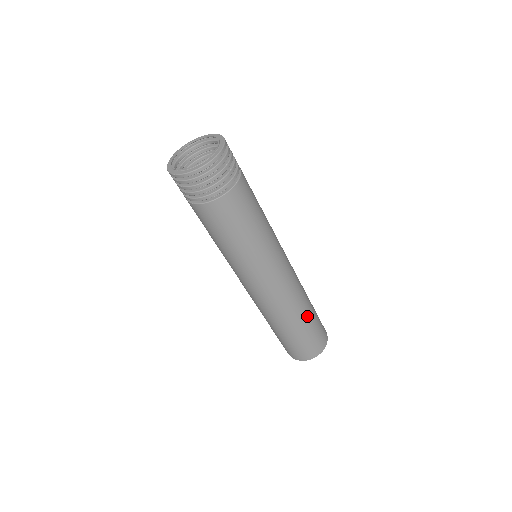
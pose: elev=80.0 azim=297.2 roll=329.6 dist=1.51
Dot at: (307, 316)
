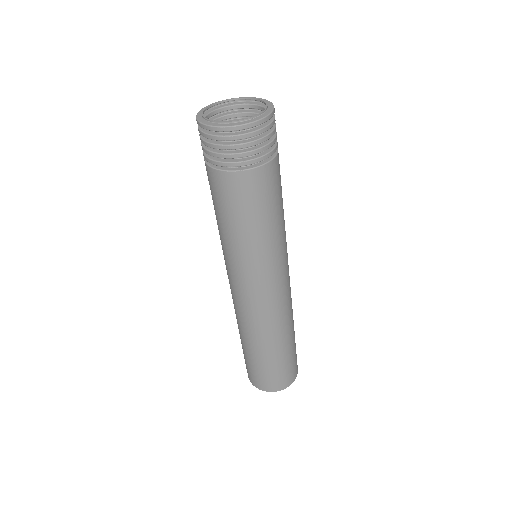
Dot at: occluded
